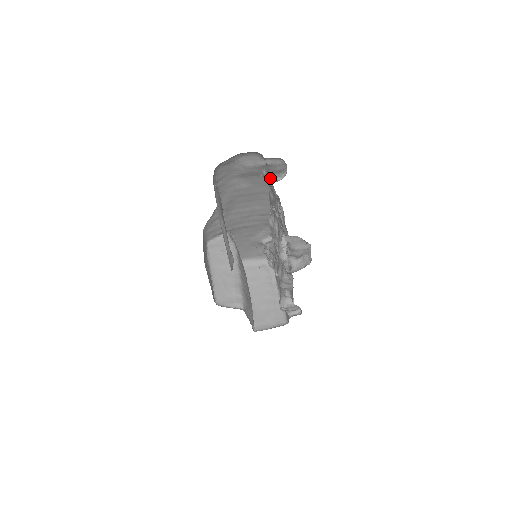
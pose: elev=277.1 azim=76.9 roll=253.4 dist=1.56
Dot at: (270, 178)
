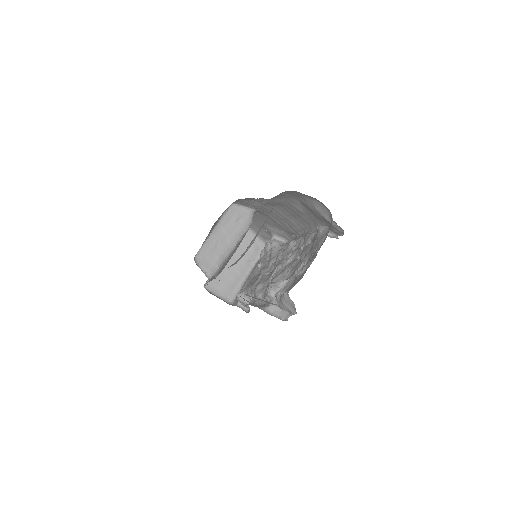
Dot at: (319, 245)
